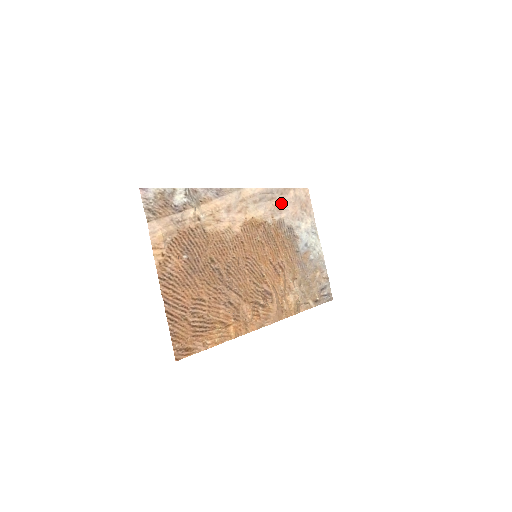
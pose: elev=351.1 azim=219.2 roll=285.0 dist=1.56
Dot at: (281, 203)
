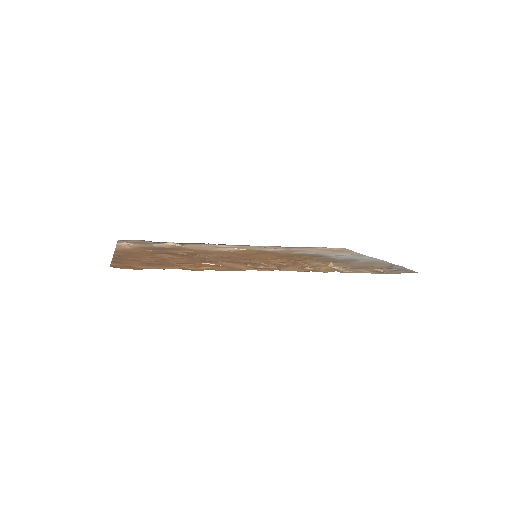
Dot at: (301, 250)
